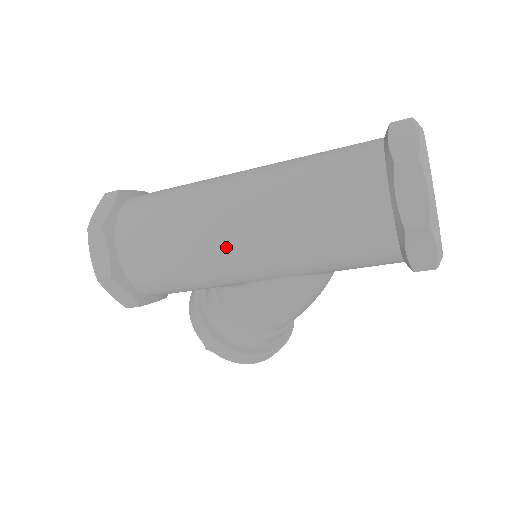
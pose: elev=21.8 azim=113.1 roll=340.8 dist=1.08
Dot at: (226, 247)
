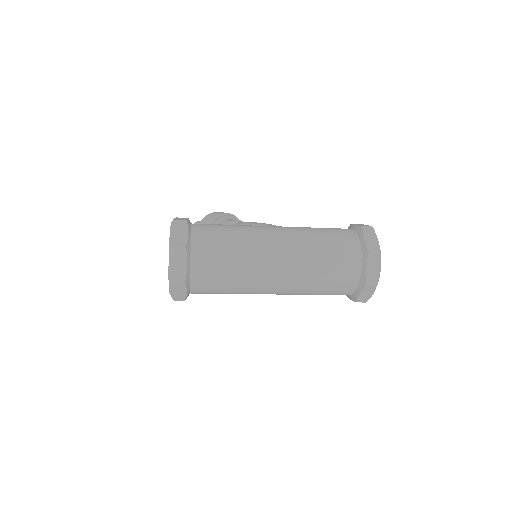
Dot at: (264, 293)
